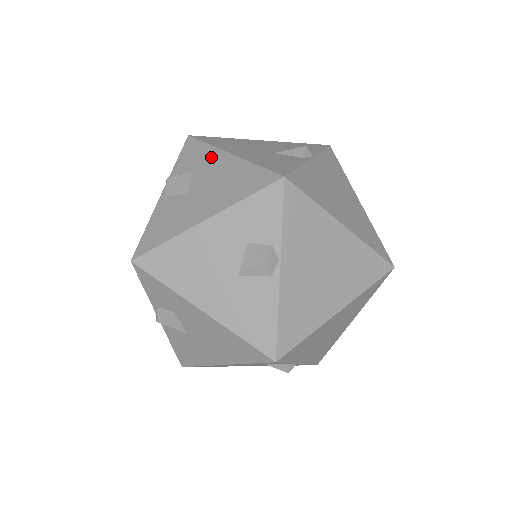
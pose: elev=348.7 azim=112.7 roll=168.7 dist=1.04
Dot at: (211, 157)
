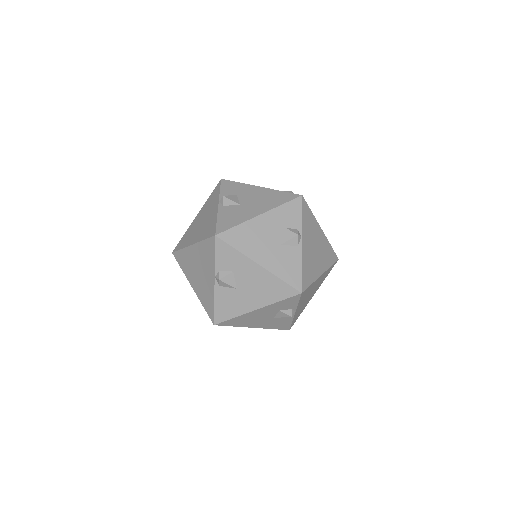
Dot at: occluded
